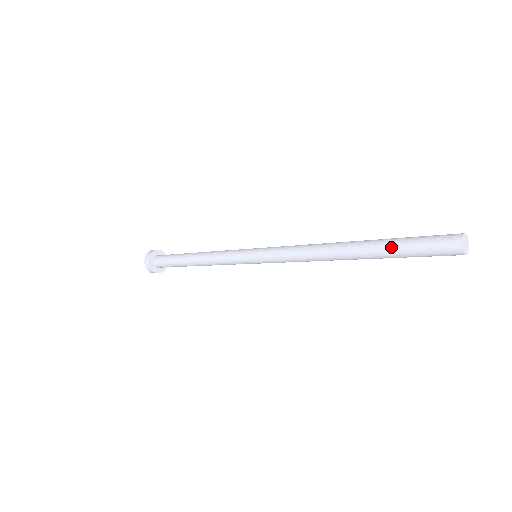
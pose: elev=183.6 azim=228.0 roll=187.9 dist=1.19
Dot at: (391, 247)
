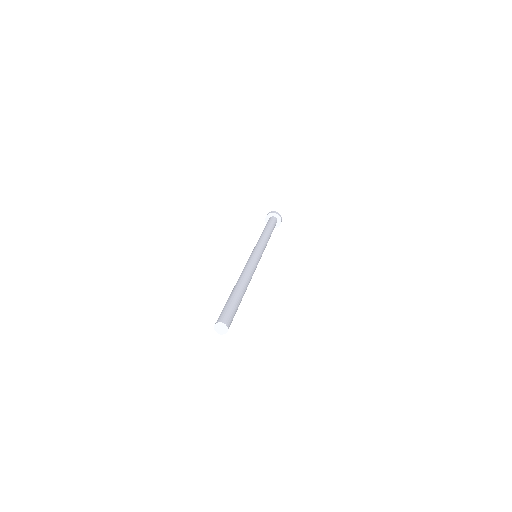
Dot at: occluded
